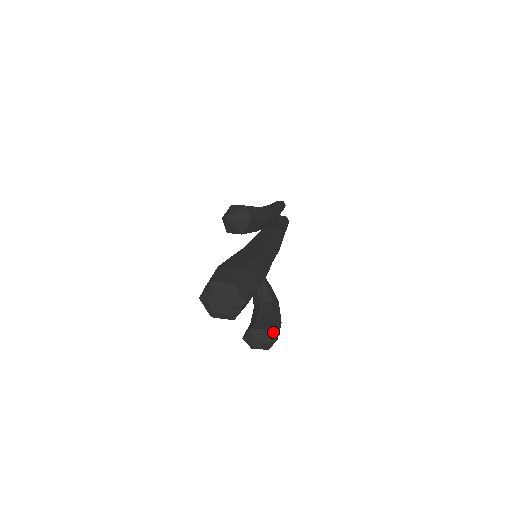
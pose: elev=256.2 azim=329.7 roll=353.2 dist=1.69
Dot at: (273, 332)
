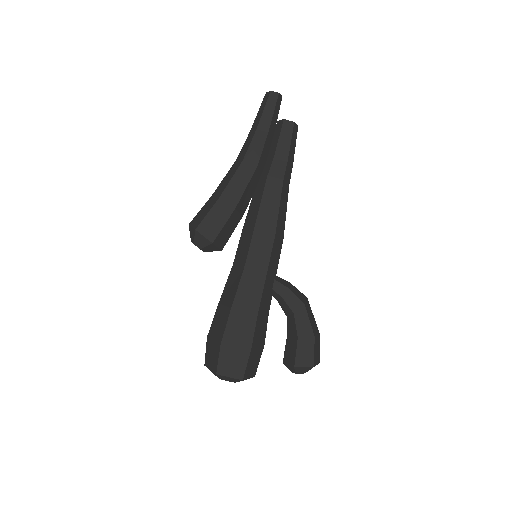
Dot at: (303, 363)
